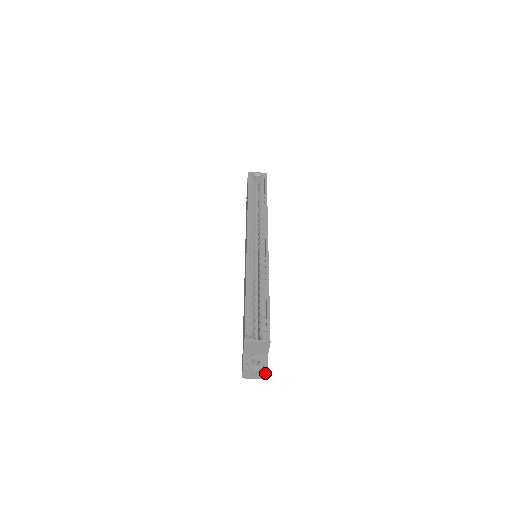
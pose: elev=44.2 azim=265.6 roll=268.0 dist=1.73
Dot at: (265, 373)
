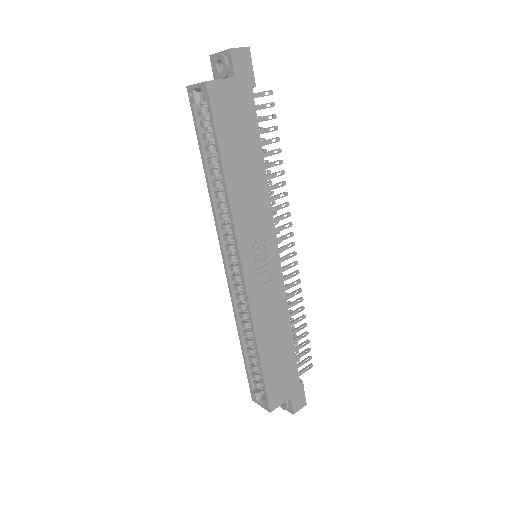
Dot at: (295, 410)
